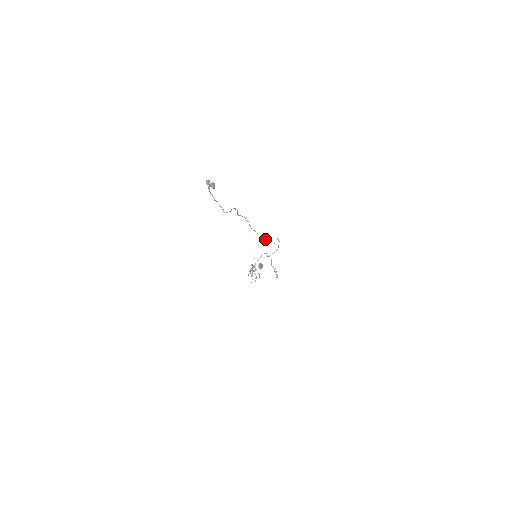
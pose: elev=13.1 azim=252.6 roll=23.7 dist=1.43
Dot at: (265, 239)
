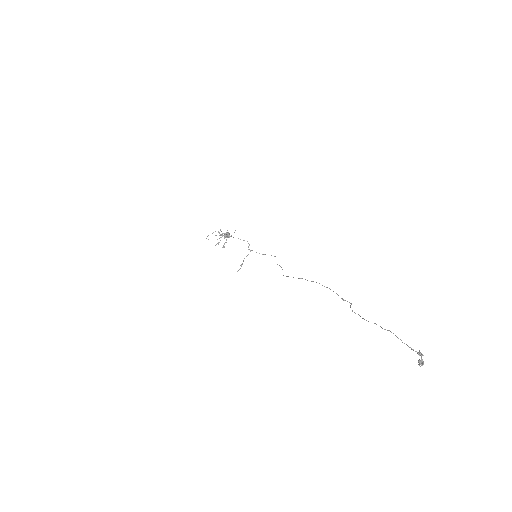
Dot at: occluded
